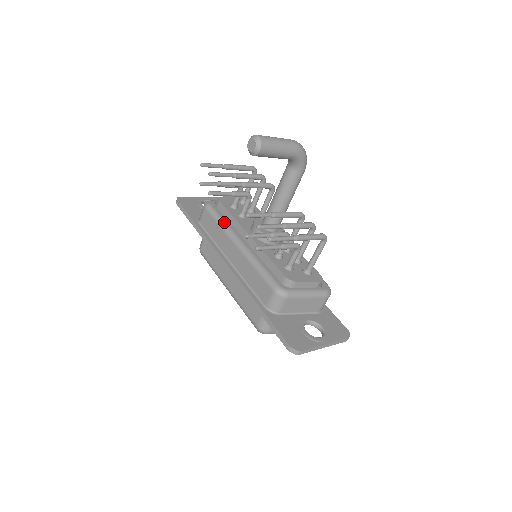
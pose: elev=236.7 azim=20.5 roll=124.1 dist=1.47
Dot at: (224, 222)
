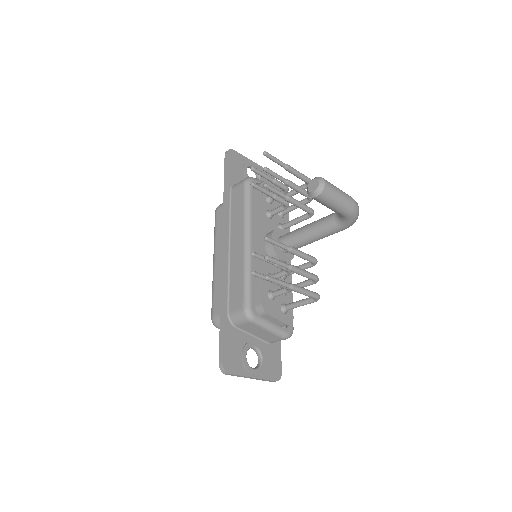
Dot at: (250, 210)
